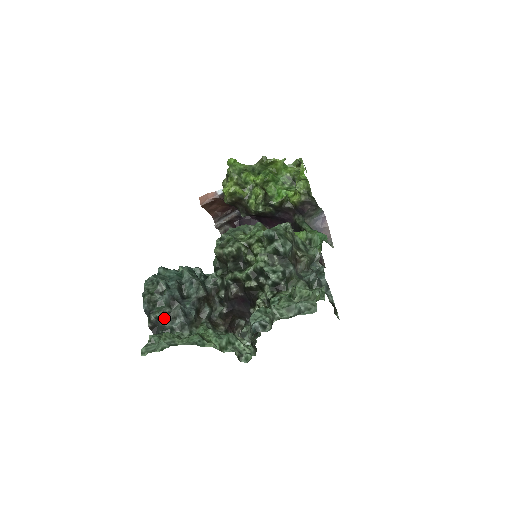
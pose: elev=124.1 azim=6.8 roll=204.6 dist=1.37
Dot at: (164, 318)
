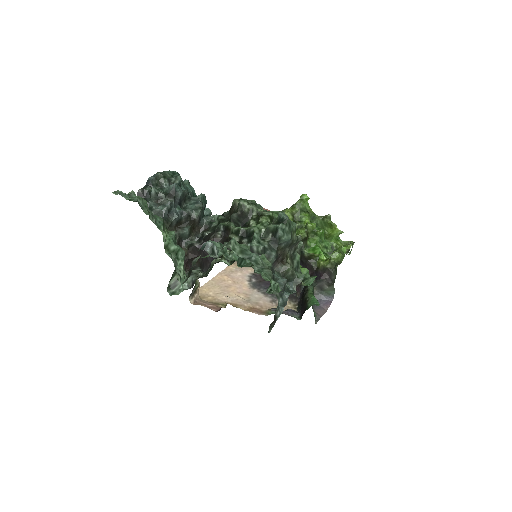
Dot at: (154, 197)
